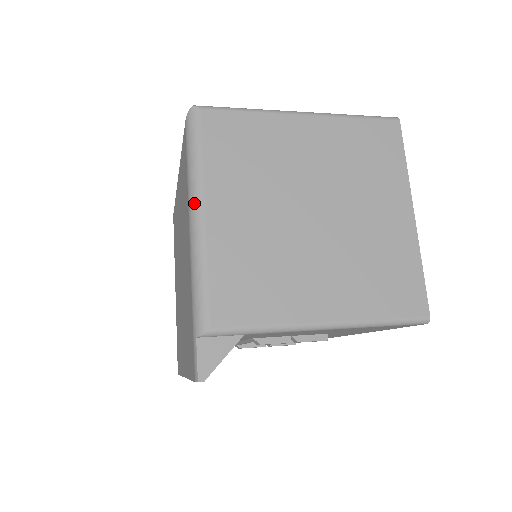
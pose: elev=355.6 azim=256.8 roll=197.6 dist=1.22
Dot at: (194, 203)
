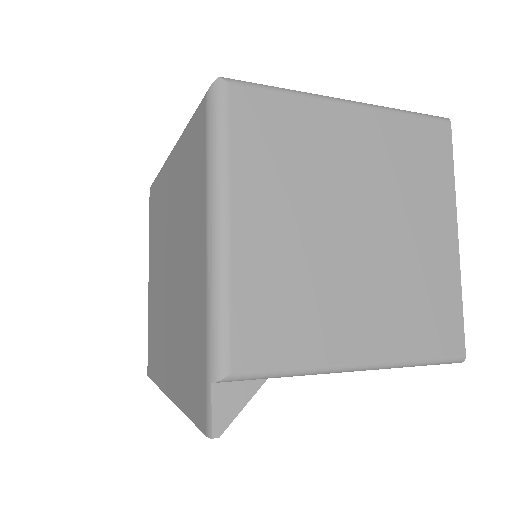
Dot at: (216, 209)
